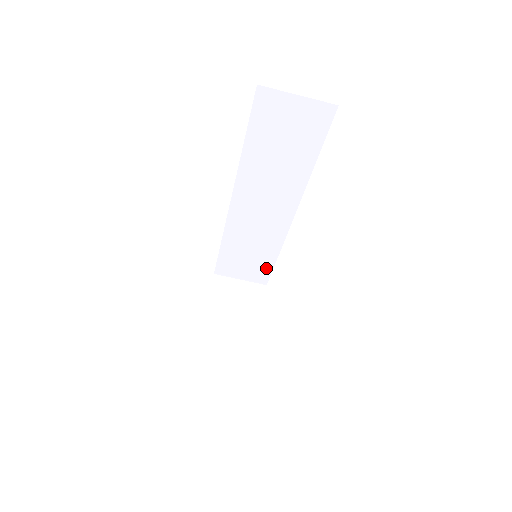
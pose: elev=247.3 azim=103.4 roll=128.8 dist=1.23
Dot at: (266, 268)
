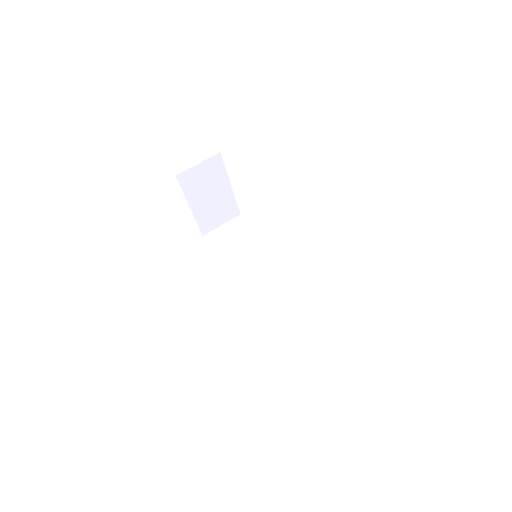
Dot at: (320, 325)
